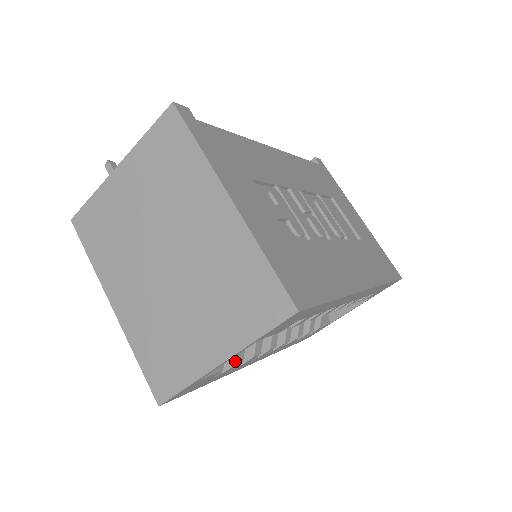
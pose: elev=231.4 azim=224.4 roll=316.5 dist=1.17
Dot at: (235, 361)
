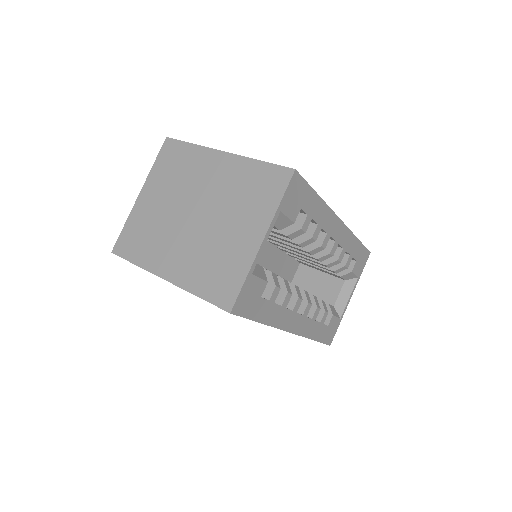
Dot at: (274, 284)
